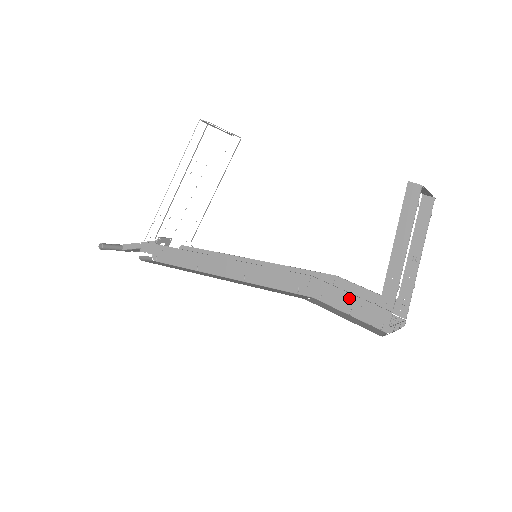
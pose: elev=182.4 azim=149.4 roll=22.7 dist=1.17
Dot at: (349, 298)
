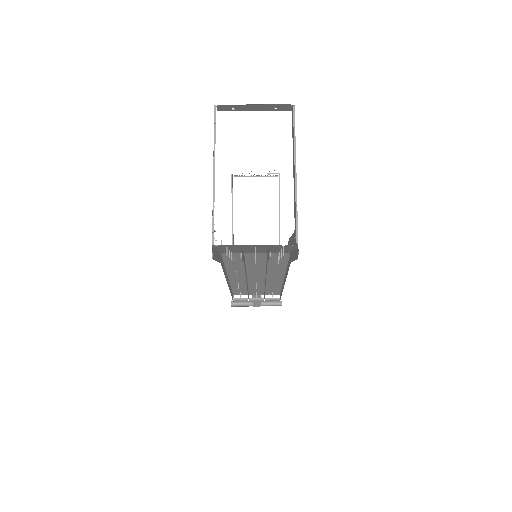
Dot at: occluded
